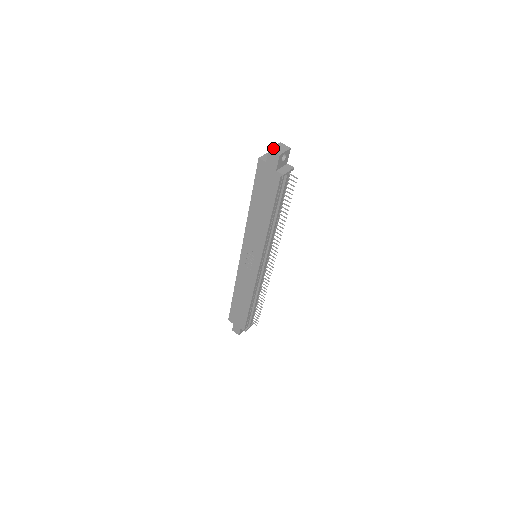
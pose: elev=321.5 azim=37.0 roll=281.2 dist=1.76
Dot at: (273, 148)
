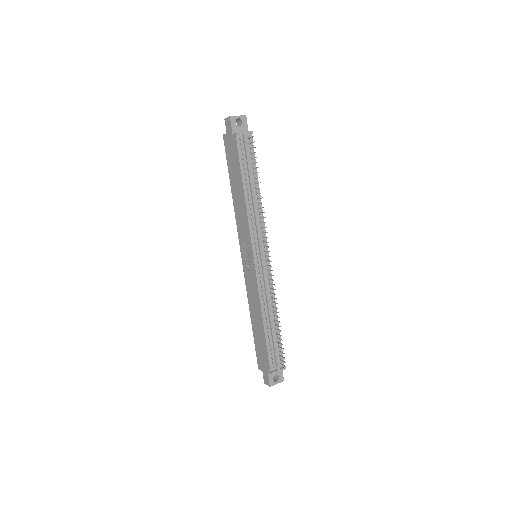
Dot at: occluded
